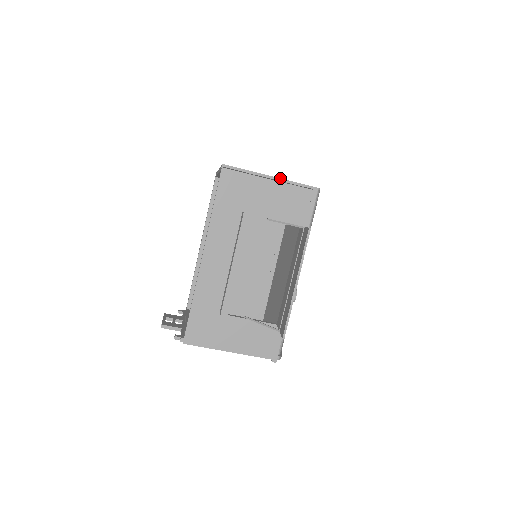
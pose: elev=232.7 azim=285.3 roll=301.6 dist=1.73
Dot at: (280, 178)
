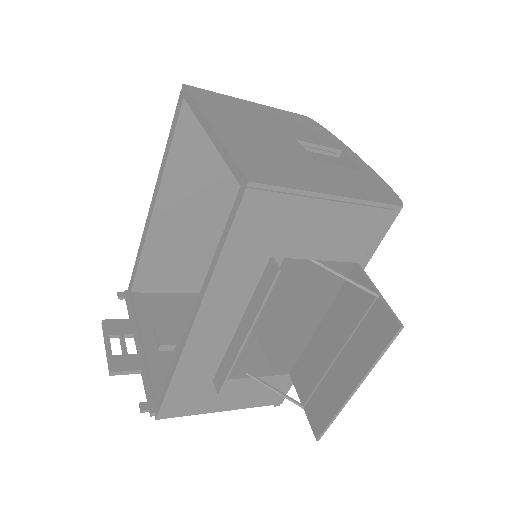
Dot at: (348, 197)
